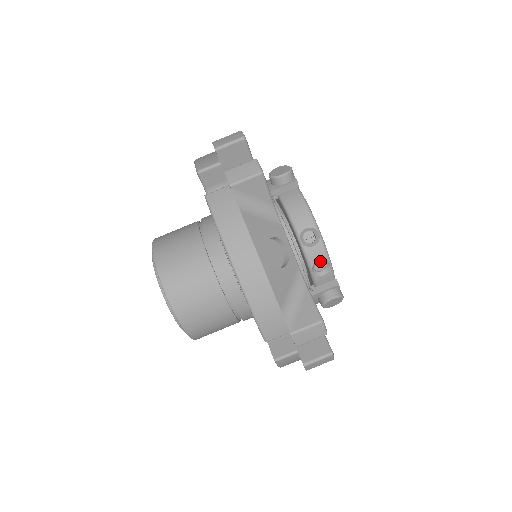
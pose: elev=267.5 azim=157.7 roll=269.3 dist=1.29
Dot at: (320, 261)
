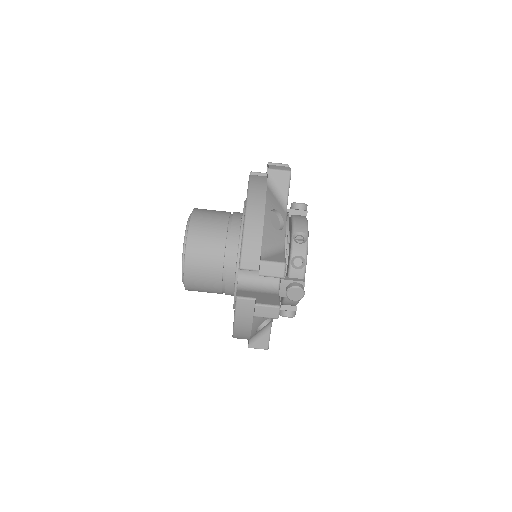
Dot at: (300, 258)
